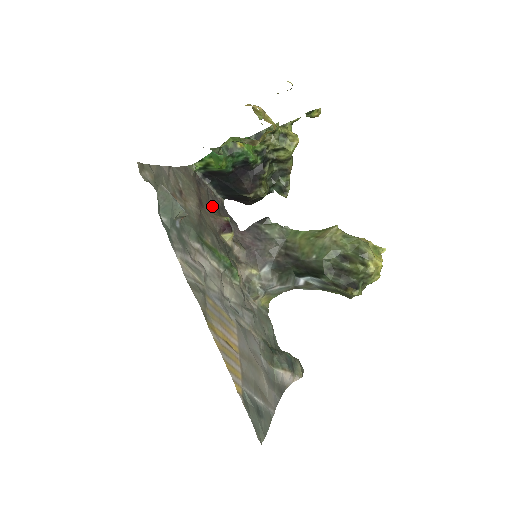
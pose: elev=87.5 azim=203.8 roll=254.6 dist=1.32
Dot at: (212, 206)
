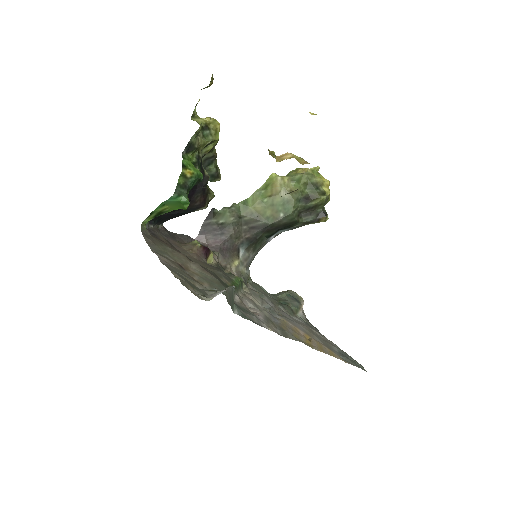
Dot at: (174, 243)
